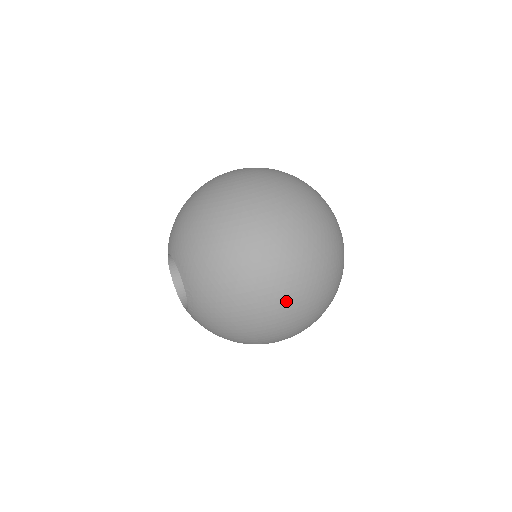
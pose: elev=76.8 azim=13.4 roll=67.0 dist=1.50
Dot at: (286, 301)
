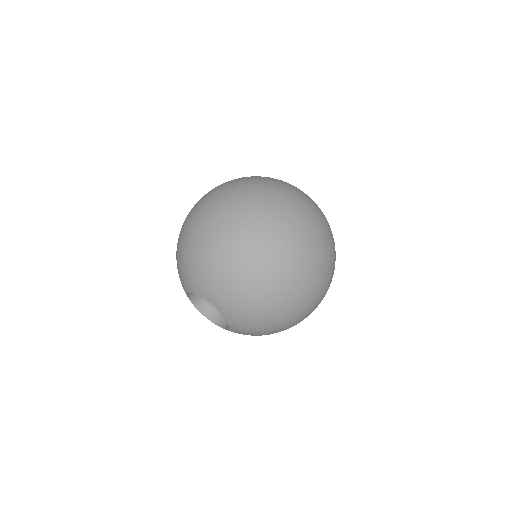
Dot at: (310, 286)
